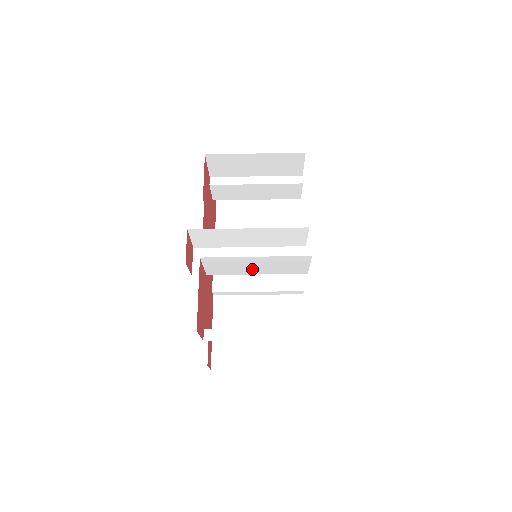
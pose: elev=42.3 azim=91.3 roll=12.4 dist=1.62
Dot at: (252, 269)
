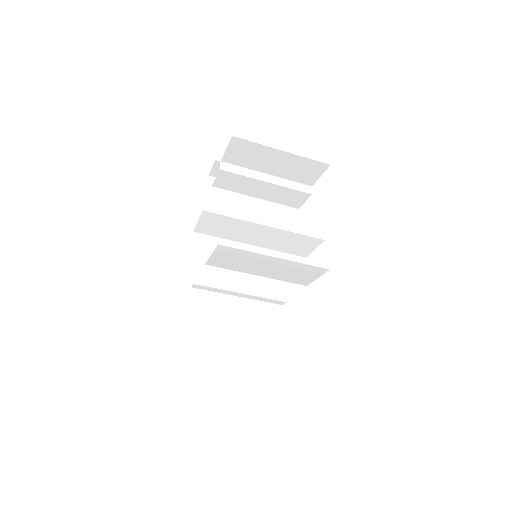
Dot at: (258, 269)
